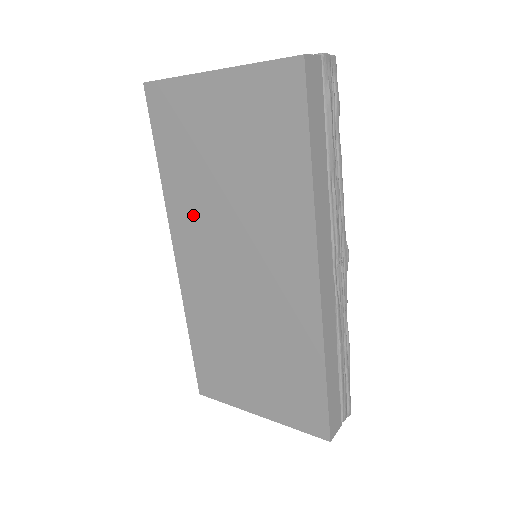
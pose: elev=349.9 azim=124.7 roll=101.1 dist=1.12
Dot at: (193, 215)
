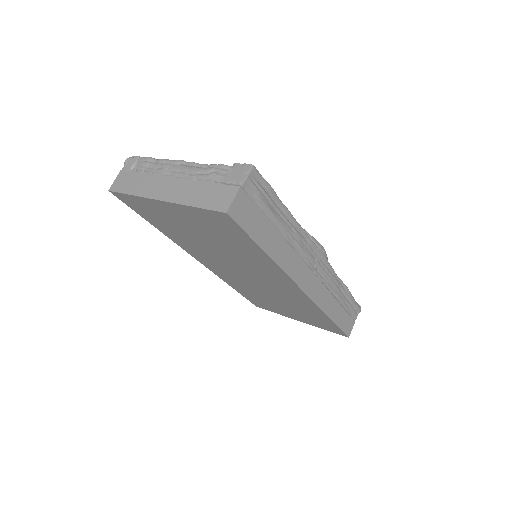
Dot at: (198, 251)
